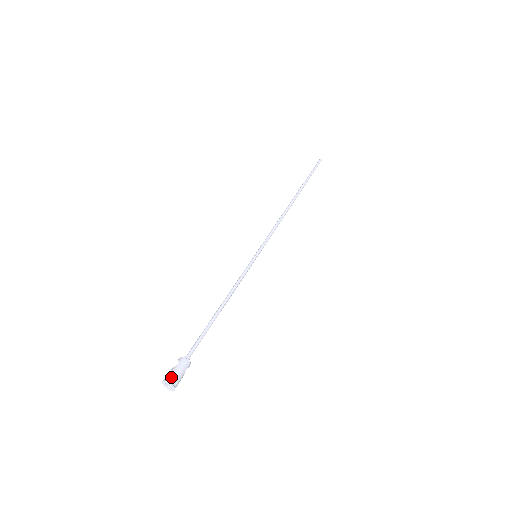
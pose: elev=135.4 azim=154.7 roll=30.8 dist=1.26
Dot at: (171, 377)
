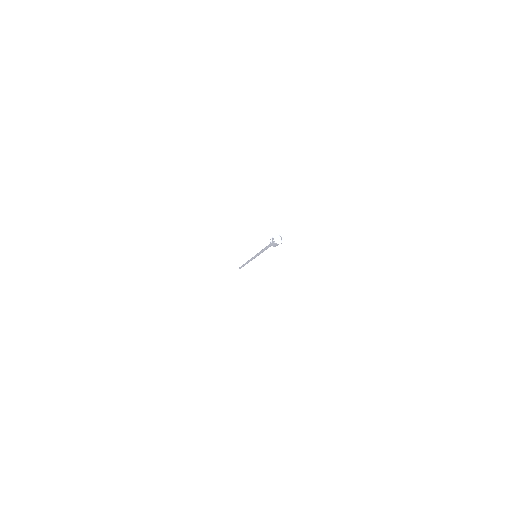
Dot at: (277, 234)
